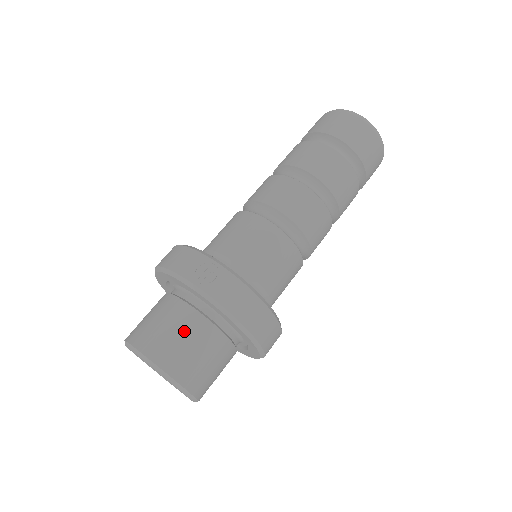
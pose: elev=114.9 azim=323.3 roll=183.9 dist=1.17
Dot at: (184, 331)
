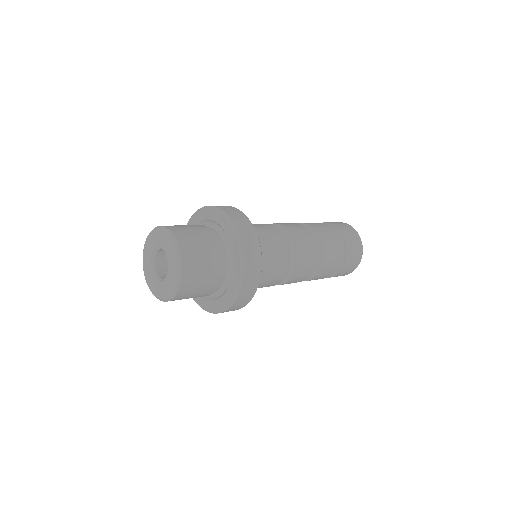
Dot at: (195, 228)
